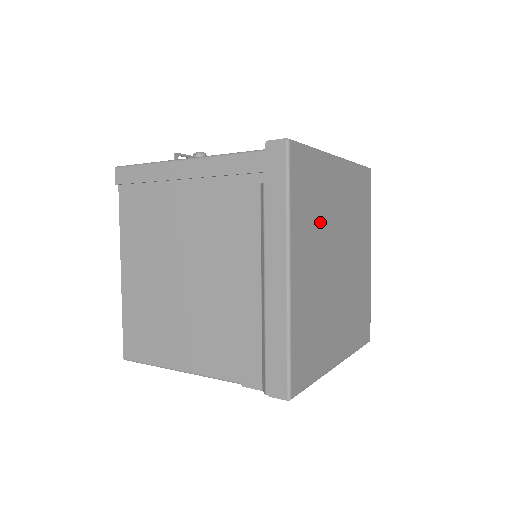
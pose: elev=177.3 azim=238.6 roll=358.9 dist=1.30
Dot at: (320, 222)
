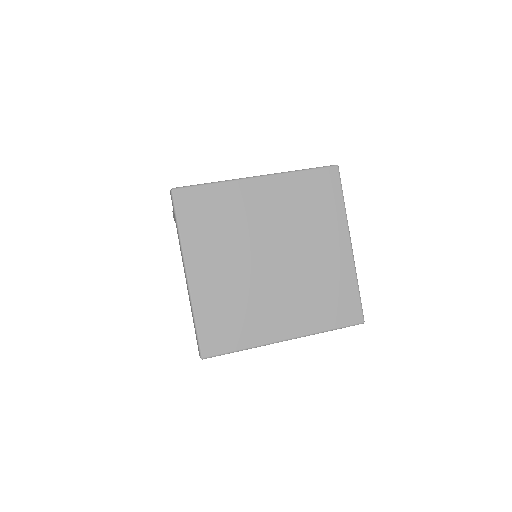
Dot at: (230, 233)
